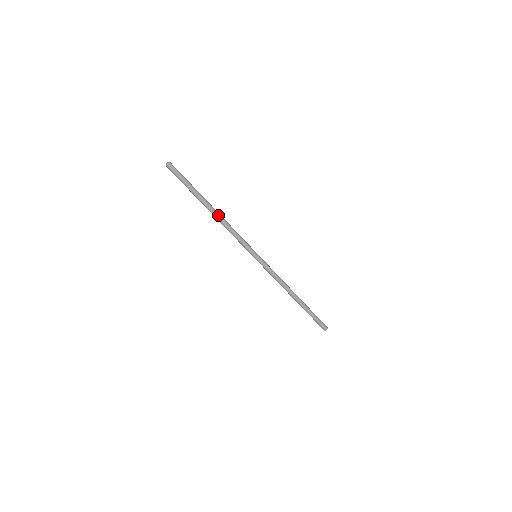
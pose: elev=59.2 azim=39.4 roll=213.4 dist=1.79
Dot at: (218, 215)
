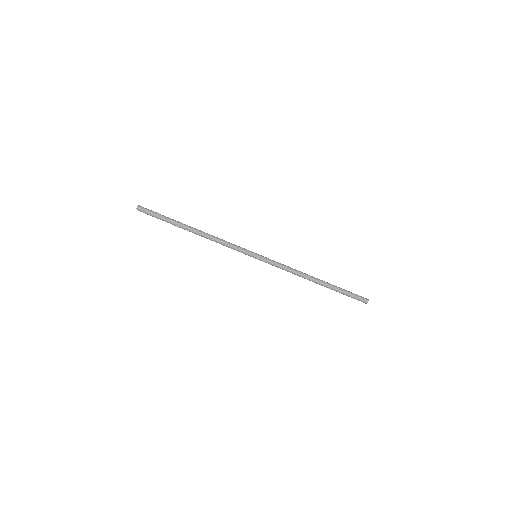
Dot at: (201, 234)
